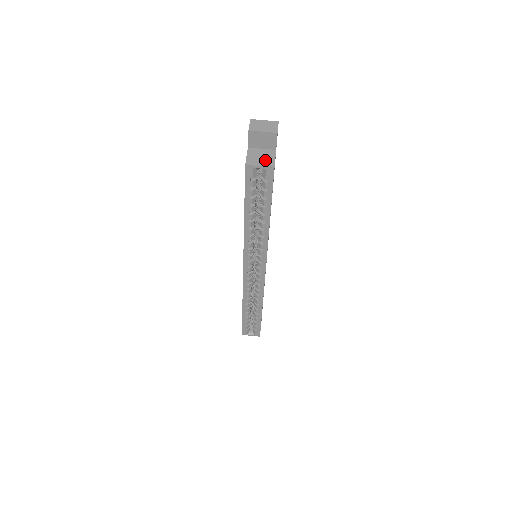
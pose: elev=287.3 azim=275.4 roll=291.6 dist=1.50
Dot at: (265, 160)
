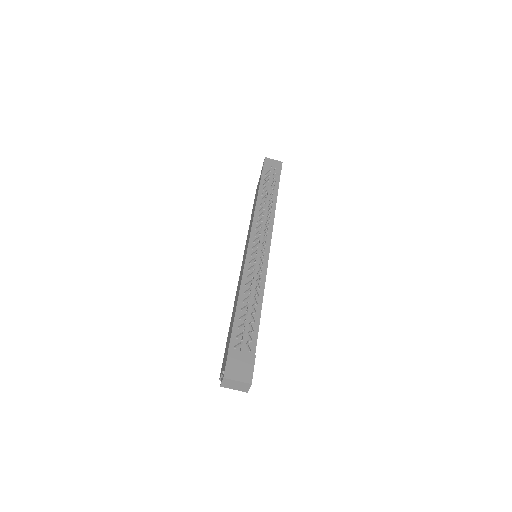
Dot at: occluded
